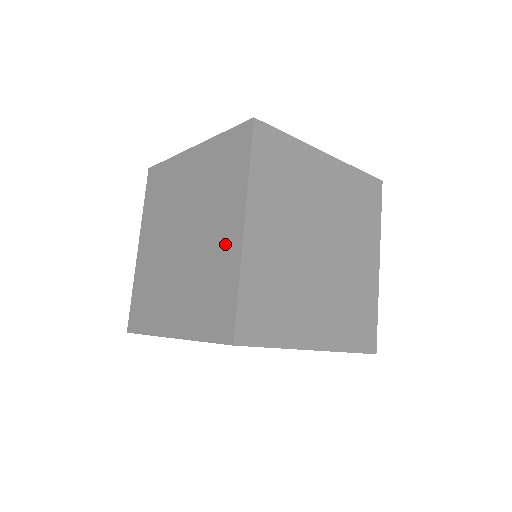
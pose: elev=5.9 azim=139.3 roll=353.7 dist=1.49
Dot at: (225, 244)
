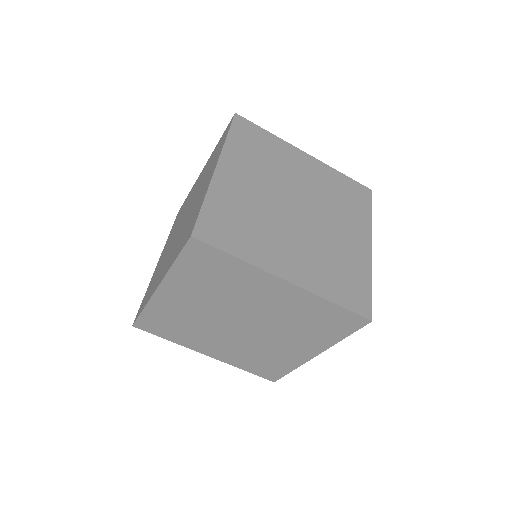
Dot at: (204, 189)
